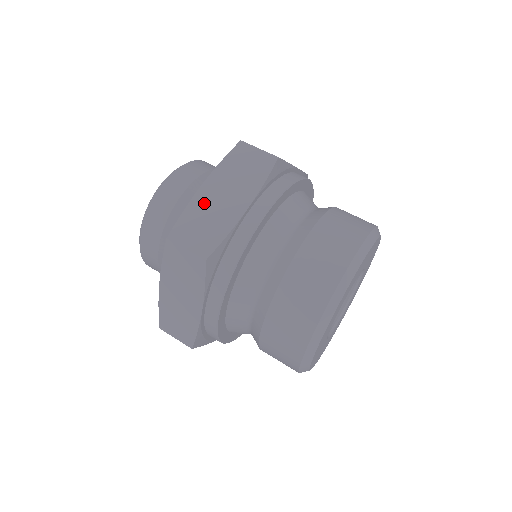
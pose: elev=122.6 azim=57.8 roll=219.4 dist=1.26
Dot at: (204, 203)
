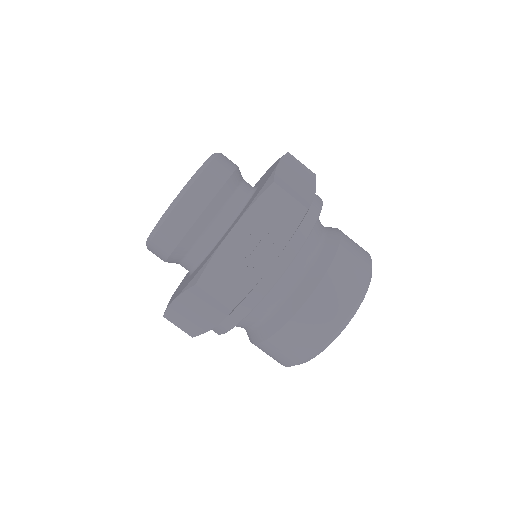
Dot at: (180, 311)
